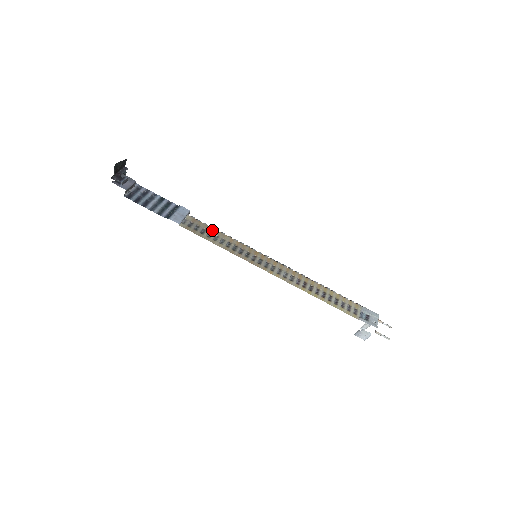
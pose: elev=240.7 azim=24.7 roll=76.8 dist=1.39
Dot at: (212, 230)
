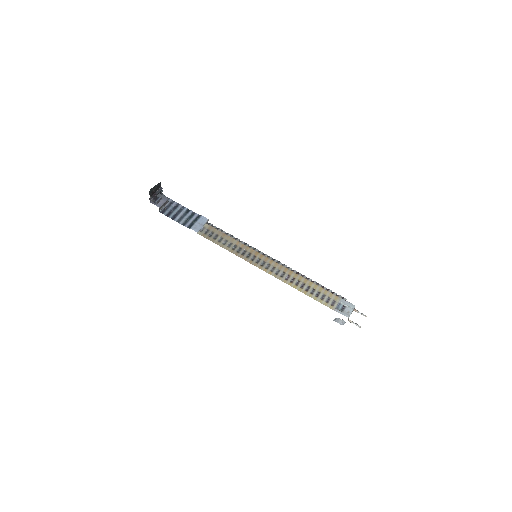
Dot at: (223, 235)
